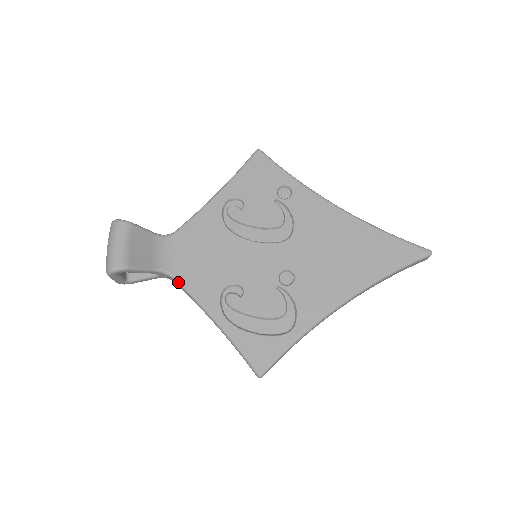
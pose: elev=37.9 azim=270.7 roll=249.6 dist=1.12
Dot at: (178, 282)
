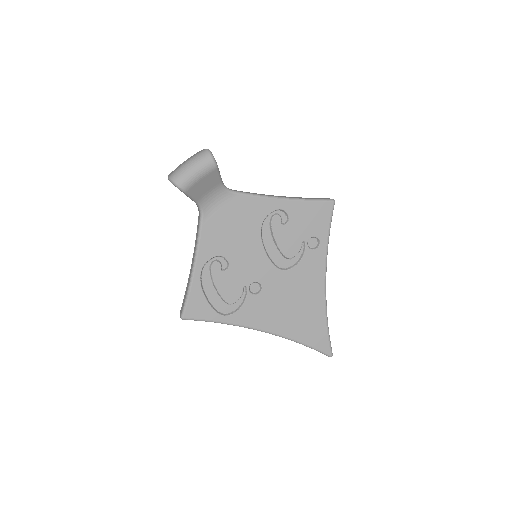
Dot at: (201, 223)
